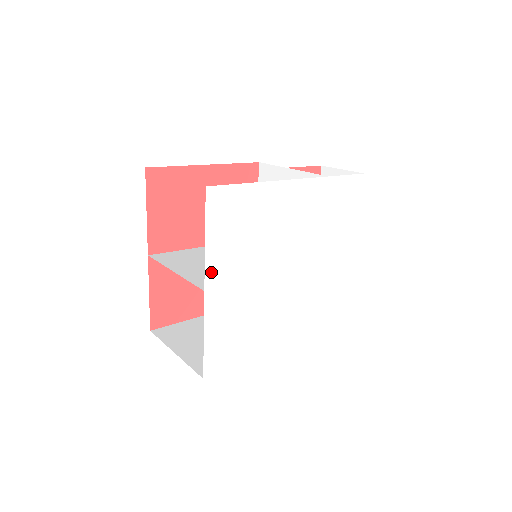
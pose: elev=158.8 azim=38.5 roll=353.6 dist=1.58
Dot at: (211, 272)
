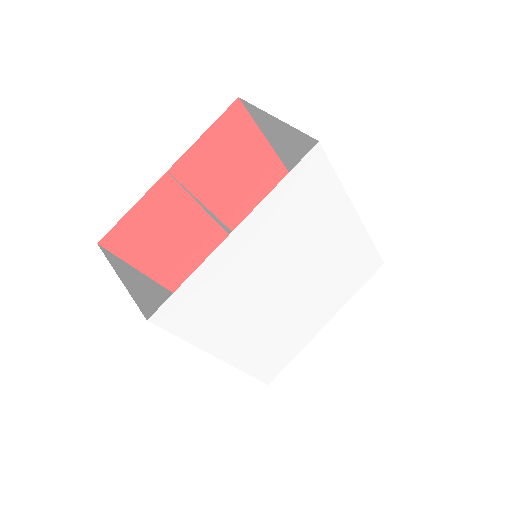
Dot at: (252, 220)
